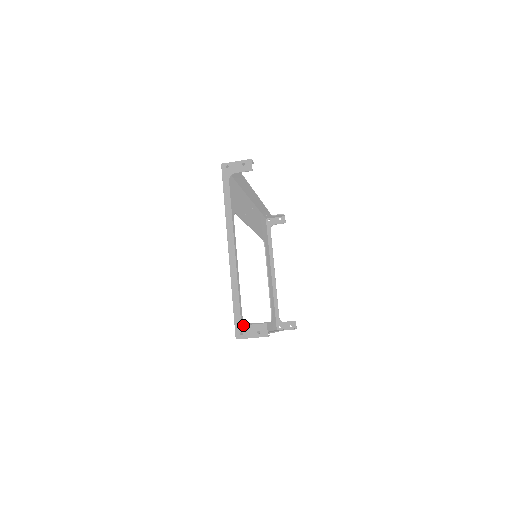
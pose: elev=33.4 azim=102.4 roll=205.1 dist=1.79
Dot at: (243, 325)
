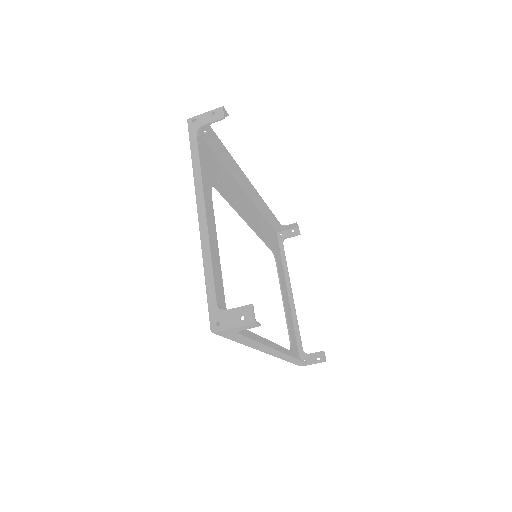
Dot at: (220, 311)
